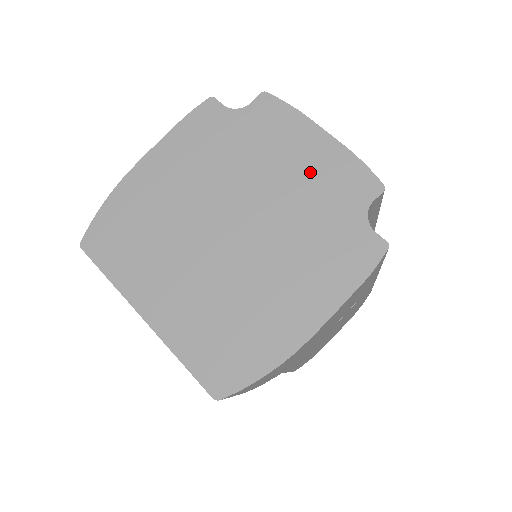
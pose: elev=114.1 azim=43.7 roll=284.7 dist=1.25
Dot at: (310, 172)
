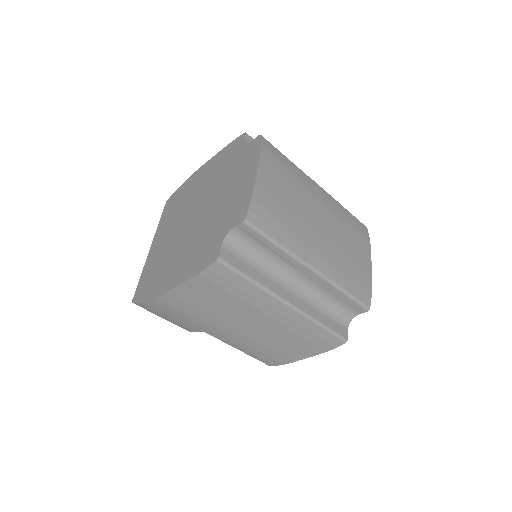
Dot at: (234, 195)
